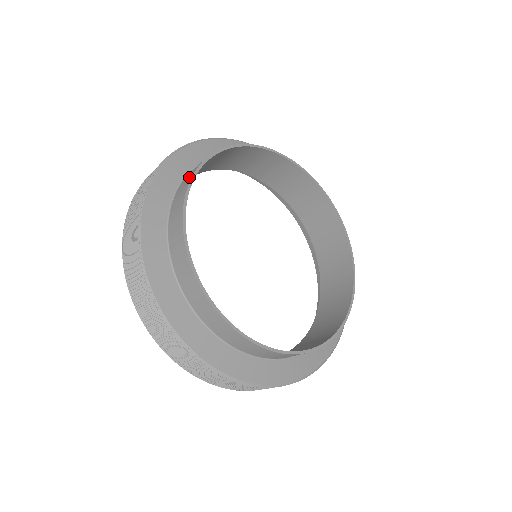
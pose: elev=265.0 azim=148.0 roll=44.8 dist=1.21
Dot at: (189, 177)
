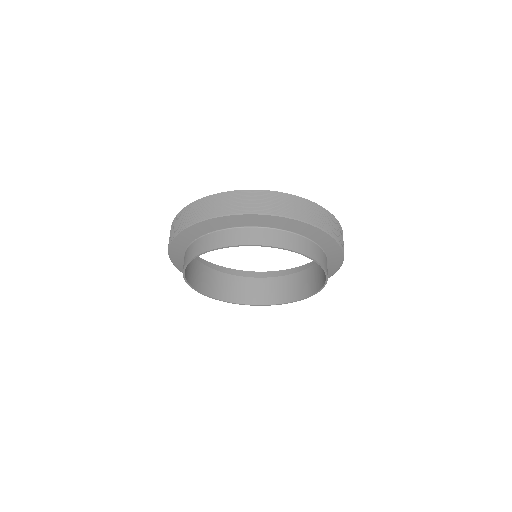
Dot at: occluded
